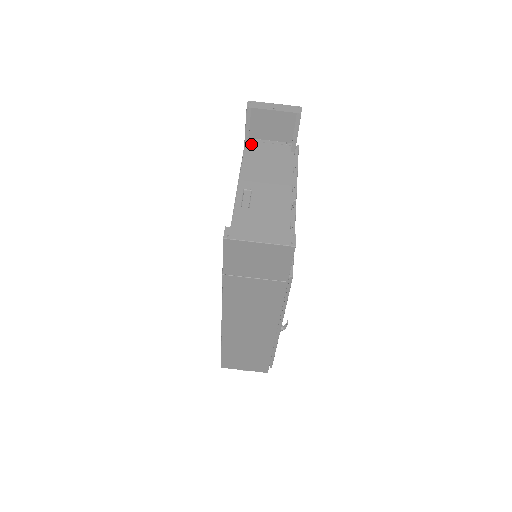
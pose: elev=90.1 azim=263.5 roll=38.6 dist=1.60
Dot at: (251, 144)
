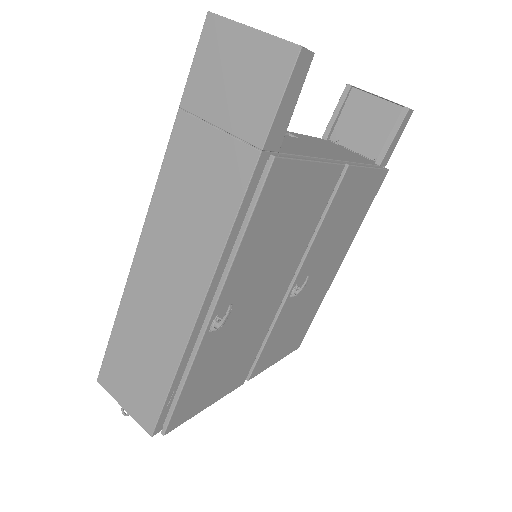
Dot at: (331, 142)
